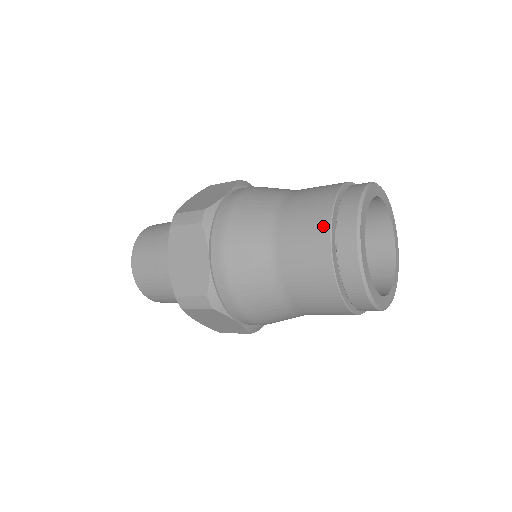
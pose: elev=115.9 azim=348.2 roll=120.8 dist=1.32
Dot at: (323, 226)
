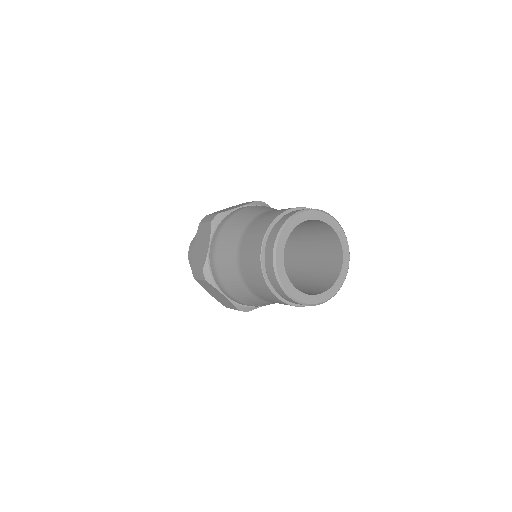
Dot at: (263, 283)
